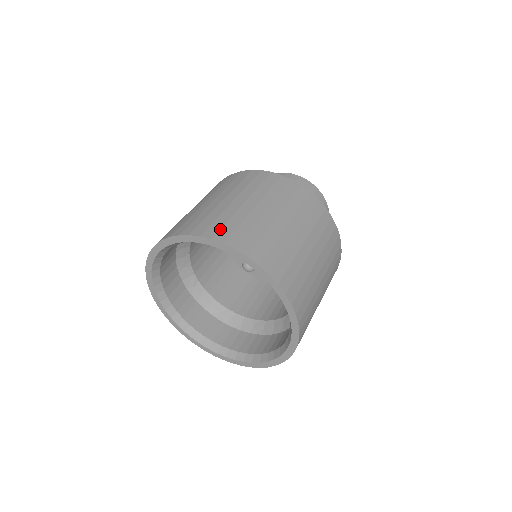
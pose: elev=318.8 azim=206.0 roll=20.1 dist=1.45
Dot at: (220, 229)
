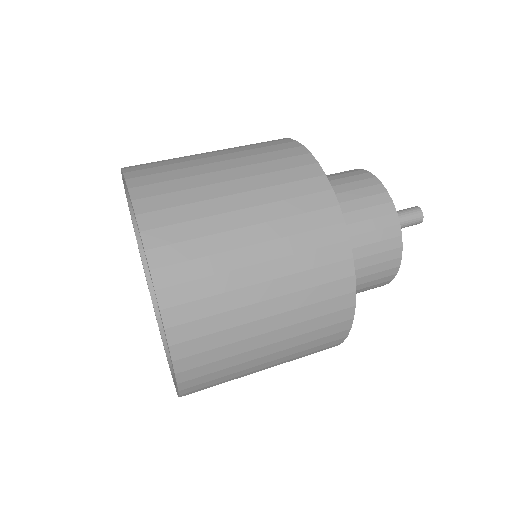
Dot at: (182, 283)
